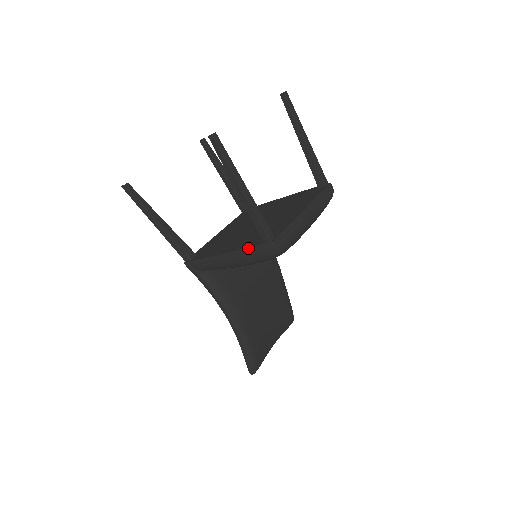
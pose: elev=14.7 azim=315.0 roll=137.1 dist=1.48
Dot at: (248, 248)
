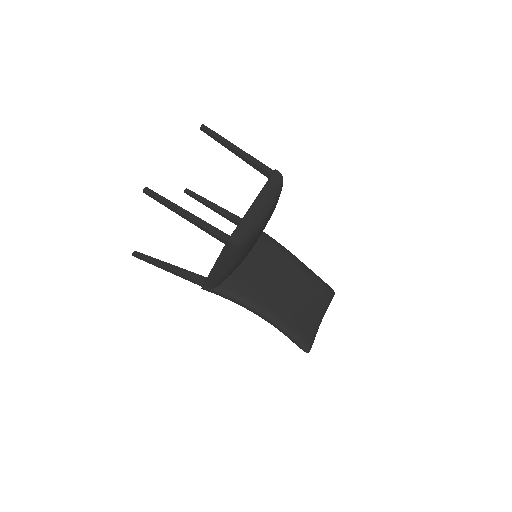
Dot at: (220, 254)
